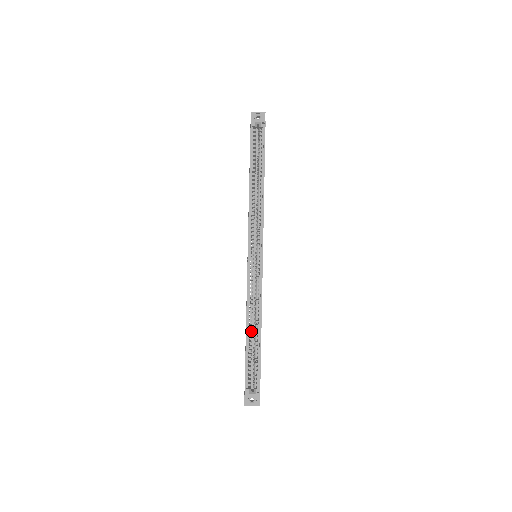
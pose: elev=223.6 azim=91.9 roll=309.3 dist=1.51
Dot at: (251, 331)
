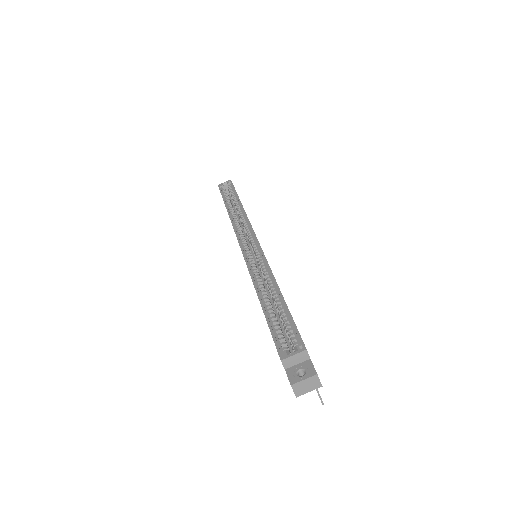
Dot at: occluded
